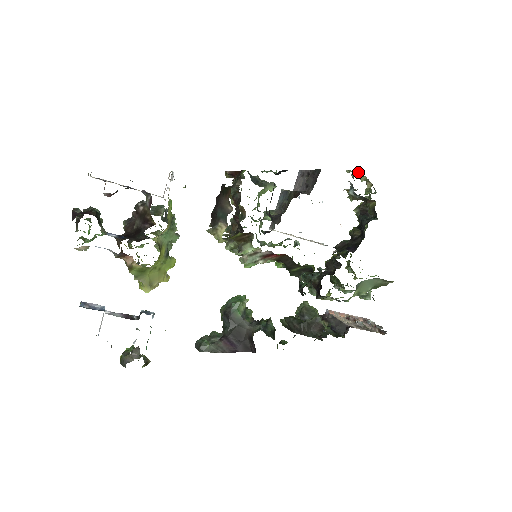
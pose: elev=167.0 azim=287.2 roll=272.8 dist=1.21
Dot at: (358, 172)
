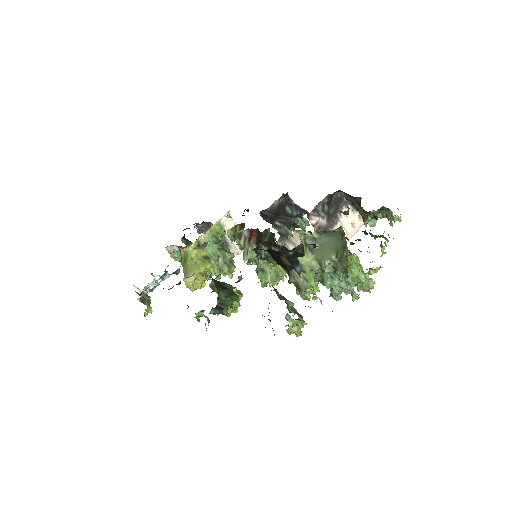
Dot at: occluded
